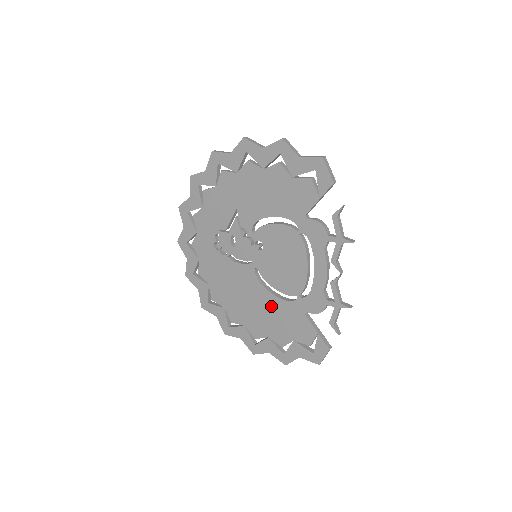
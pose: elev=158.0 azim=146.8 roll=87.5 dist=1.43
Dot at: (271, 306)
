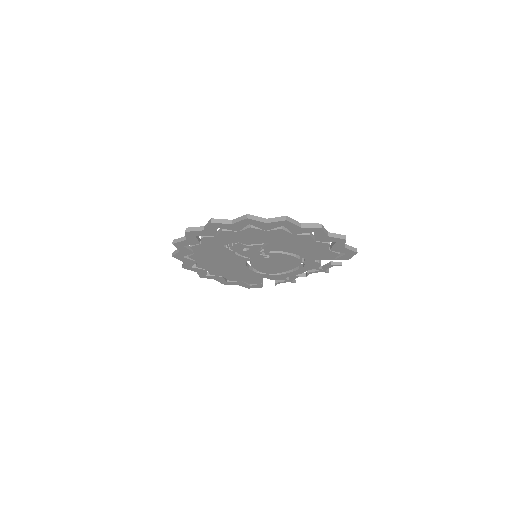
Dot at: (242, 271)
